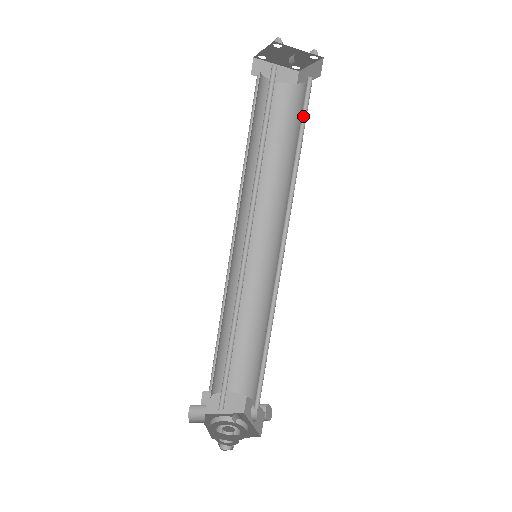
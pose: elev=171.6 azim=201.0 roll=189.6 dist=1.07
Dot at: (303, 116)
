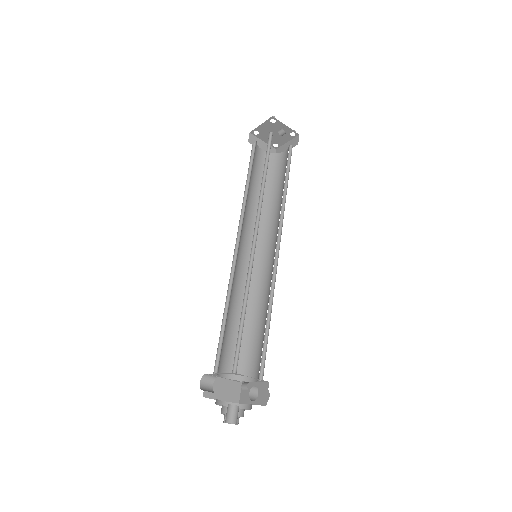
Dot at: (287, 166)
